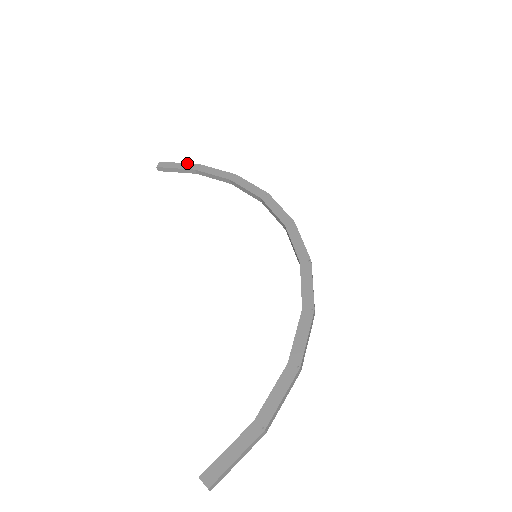
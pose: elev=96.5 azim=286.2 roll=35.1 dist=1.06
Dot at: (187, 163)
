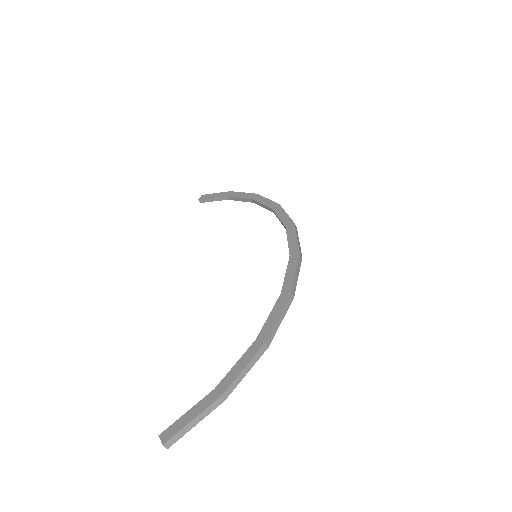
Dot at: (222, 192)
